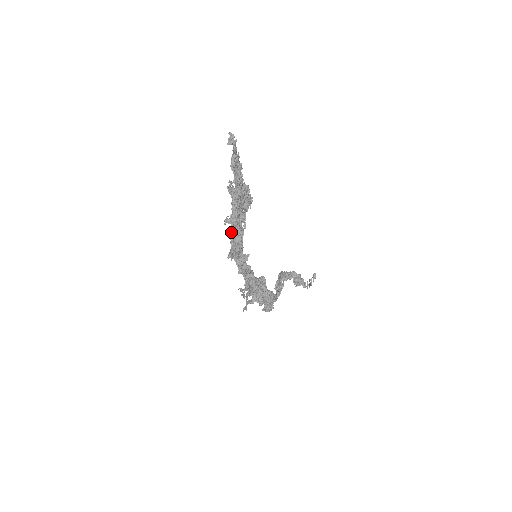
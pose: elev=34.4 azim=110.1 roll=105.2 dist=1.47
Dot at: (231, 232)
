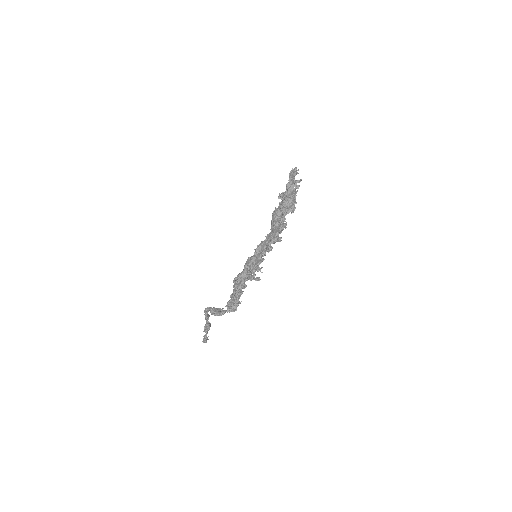
Dot at: (284, 215)
